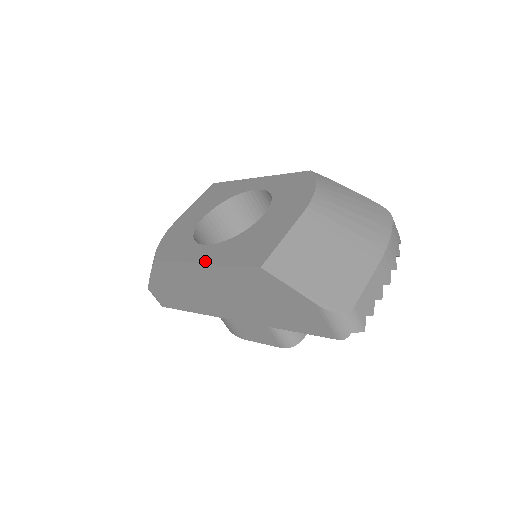
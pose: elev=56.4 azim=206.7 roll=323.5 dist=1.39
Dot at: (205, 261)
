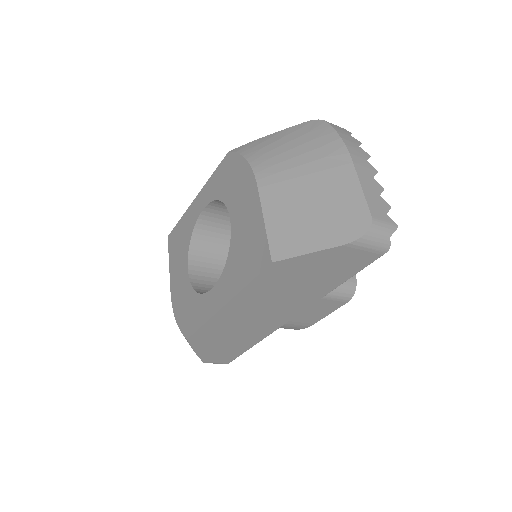
Dot at: (225, 301)
